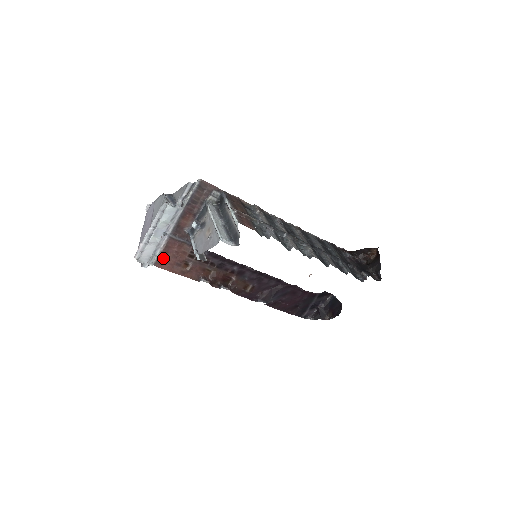
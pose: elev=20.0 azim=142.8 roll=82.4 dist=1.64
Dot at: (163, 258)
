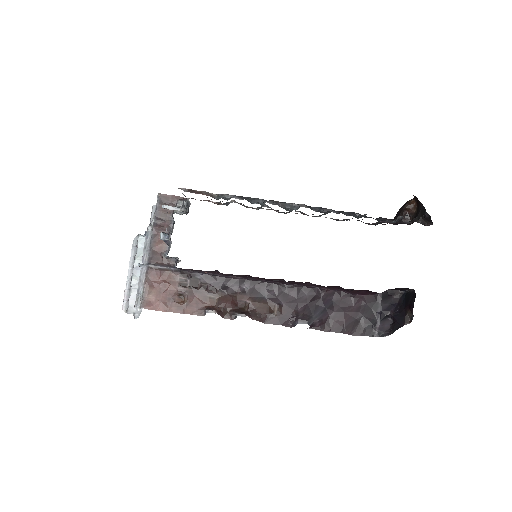
Dot at: (150, 296)
